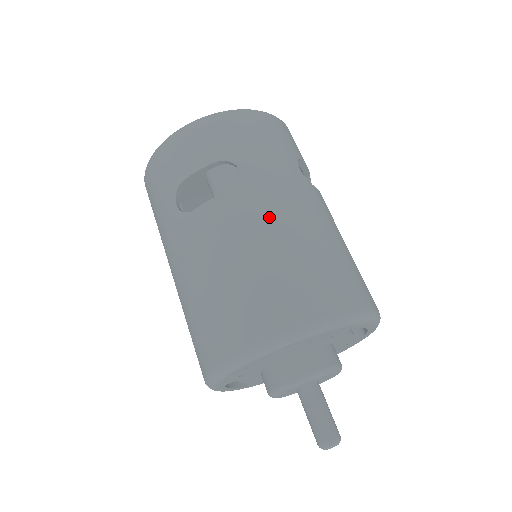
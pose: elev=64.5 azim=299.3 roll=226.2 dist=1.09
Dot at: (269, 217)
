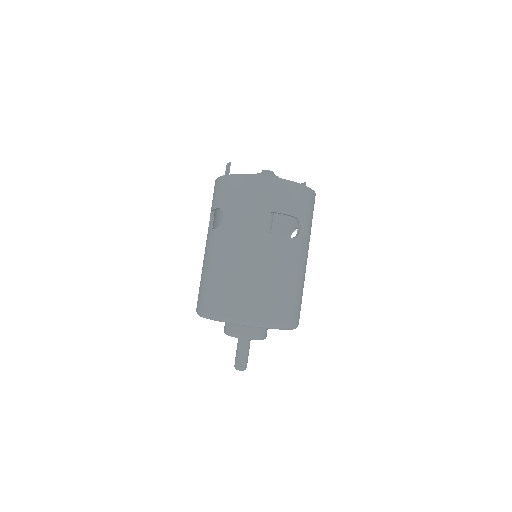
Dot at: (299, 264)
